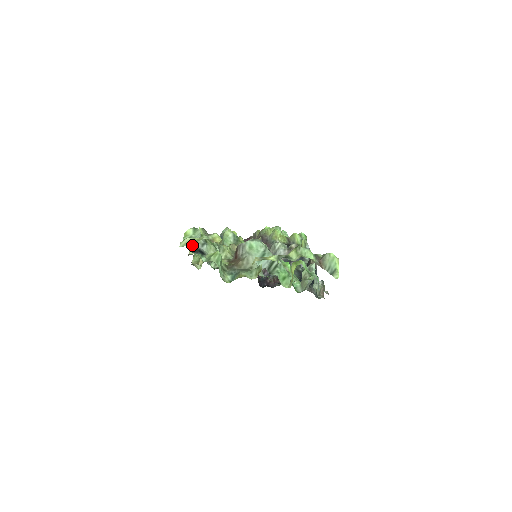
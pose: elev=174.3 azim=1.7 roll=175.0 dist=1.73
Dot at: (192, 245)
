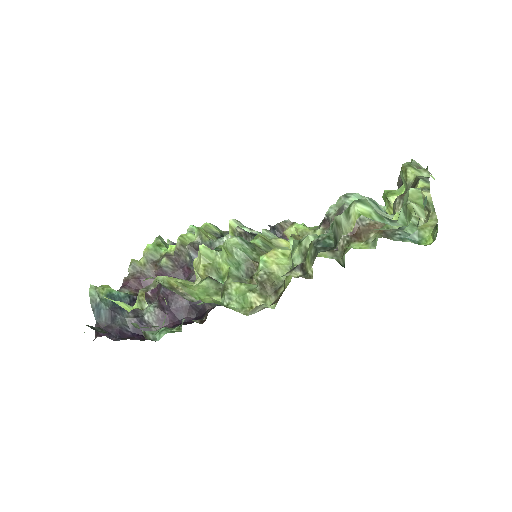
Dot at: (392, 220)
